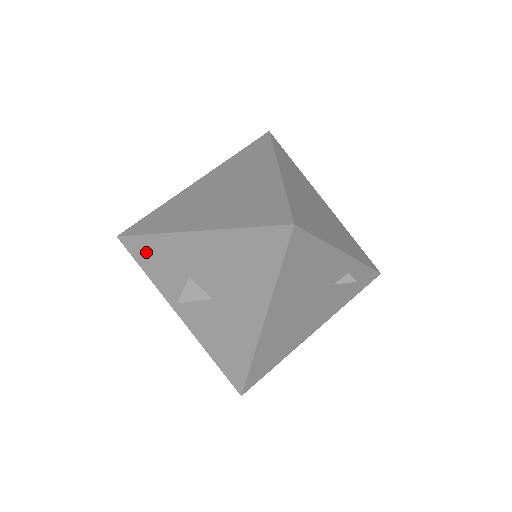
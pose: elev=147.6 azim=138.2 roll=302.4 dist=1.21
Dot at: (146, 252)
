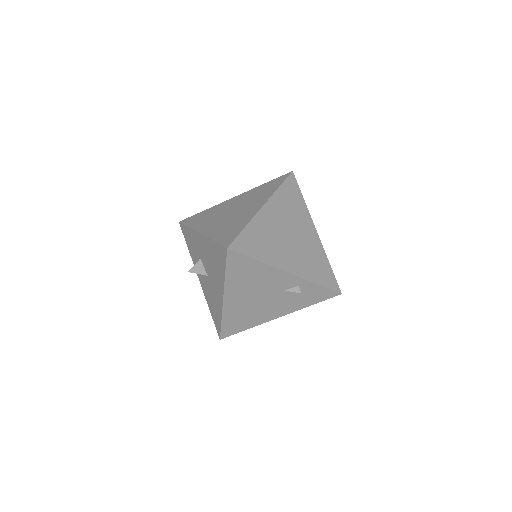
Dot at: (187, 236)
